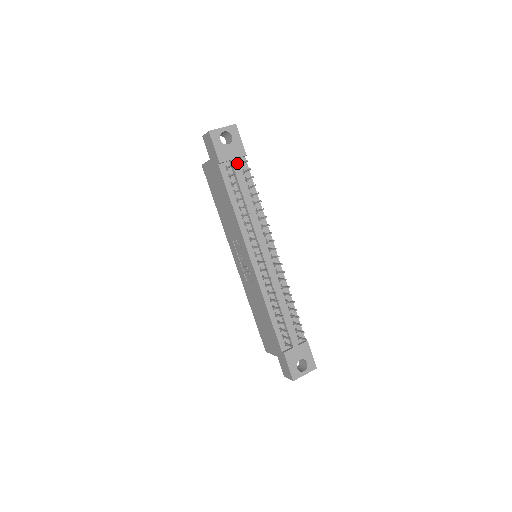
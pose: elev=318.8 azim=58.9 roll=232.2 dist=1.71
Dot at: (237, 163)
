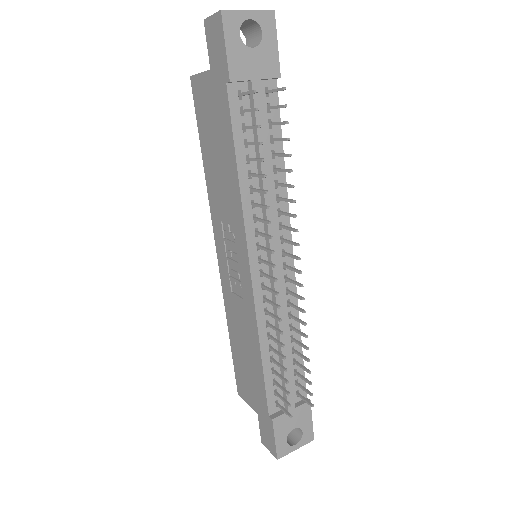
Dot at: (261, 89)
